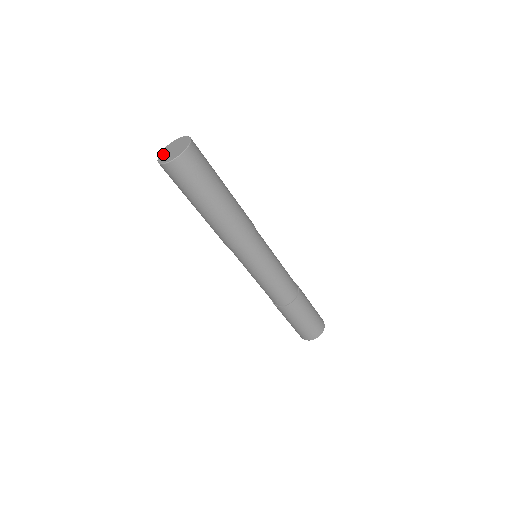
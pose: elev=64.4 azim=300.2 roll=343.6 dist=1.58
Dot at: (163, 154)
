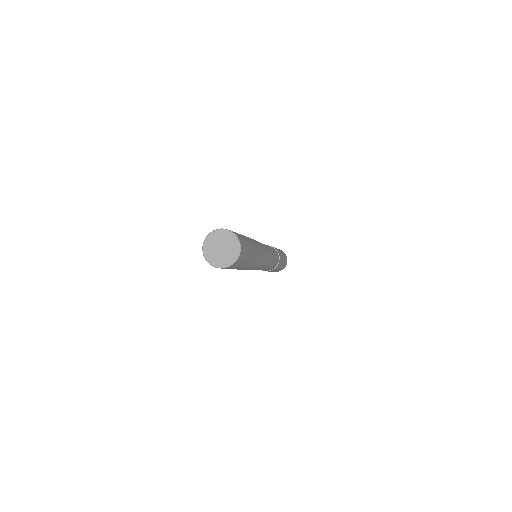
Dot at: (210, 255)
